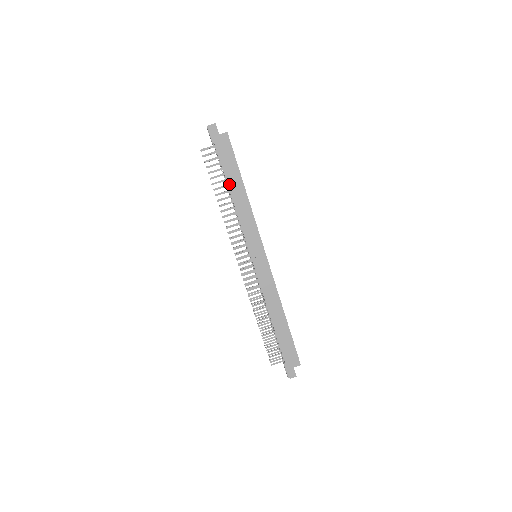
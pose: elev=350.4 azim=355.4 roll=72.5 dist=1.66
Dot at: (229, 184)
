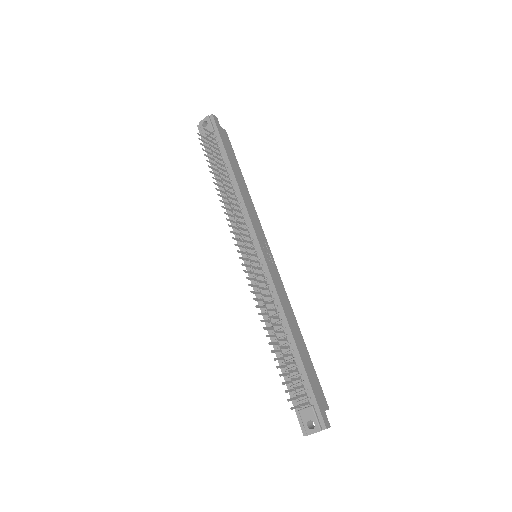
Dot at: (233, 168)
